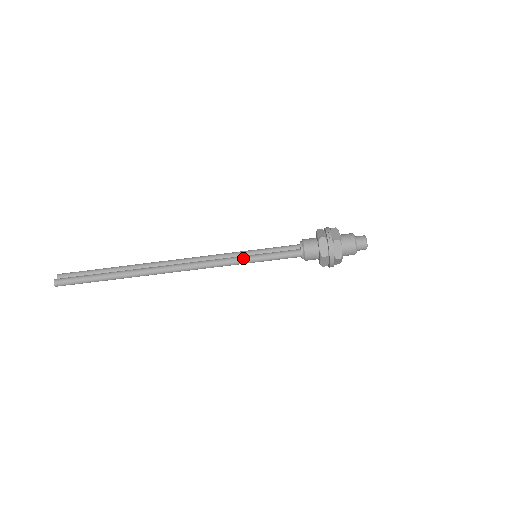
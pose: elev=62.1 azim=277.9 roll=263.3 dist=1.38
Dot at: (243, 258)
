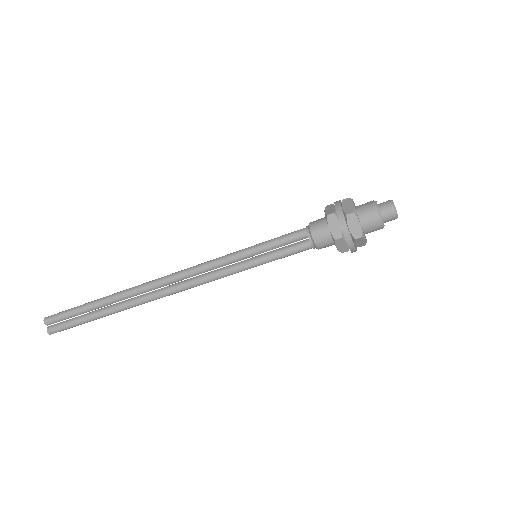
Dot at: (243, 269)
